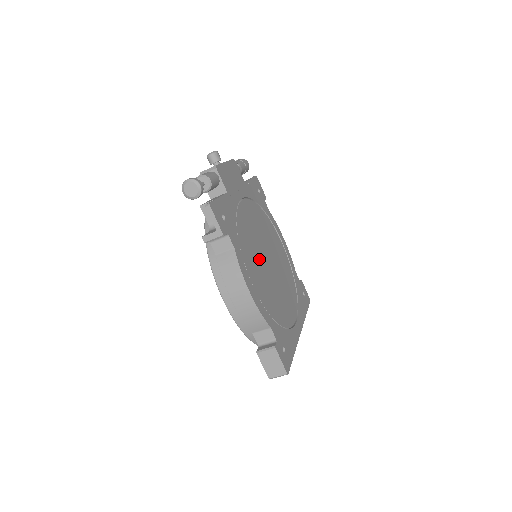
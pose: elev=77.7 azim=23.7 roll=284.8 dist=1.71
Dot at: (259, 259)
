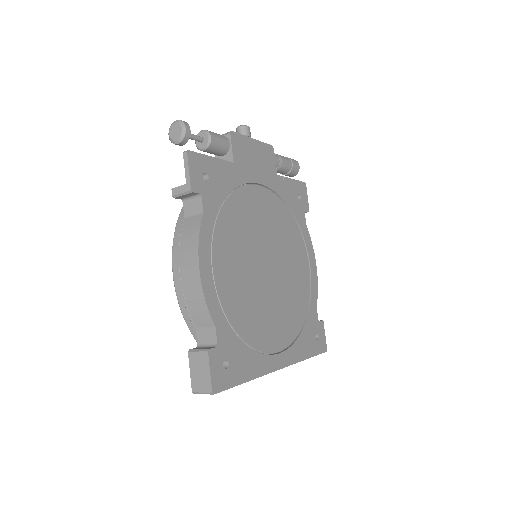
Dot at: (248, 252)
